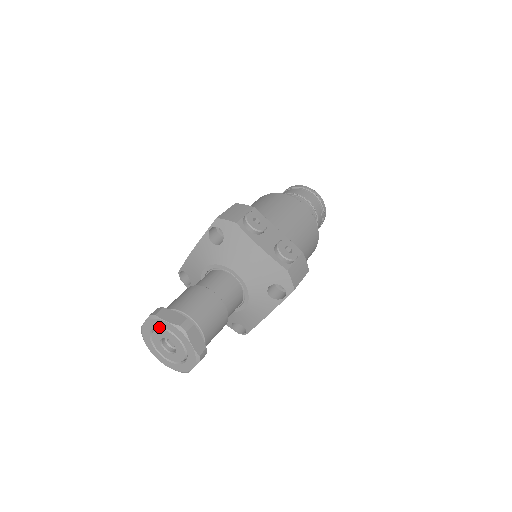
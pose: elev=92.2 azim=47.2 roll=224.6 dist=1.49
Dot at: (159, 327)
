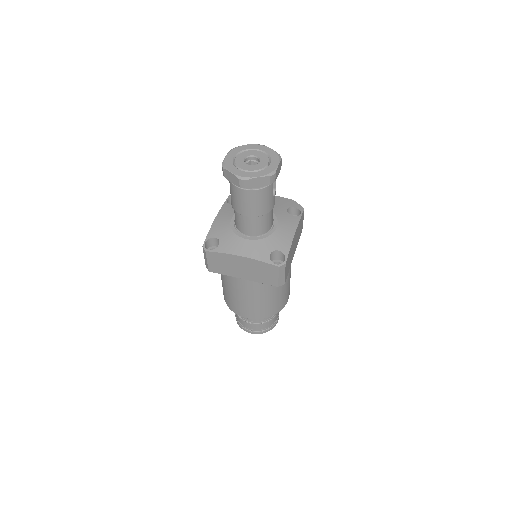
Dot at: (240, 153)
